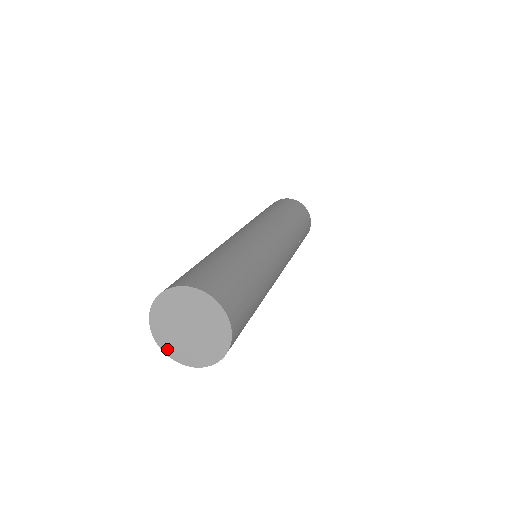
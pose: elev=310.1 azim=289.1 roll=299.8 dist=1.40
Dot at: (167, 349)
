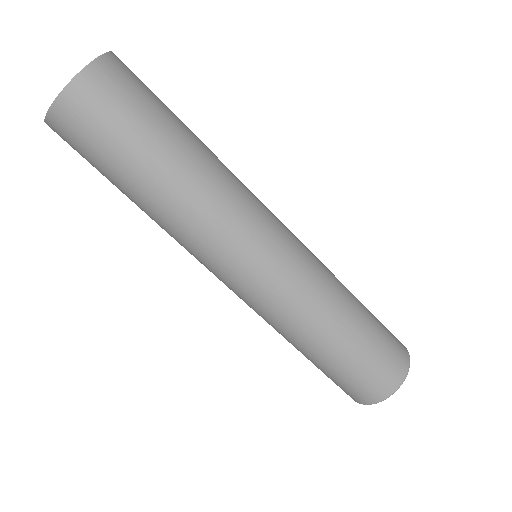
Dot at: occluded
